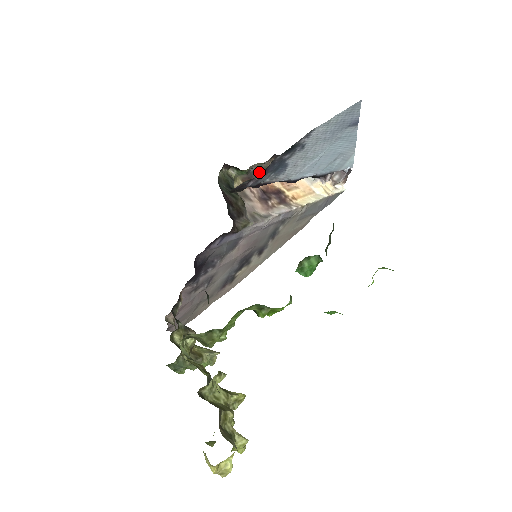
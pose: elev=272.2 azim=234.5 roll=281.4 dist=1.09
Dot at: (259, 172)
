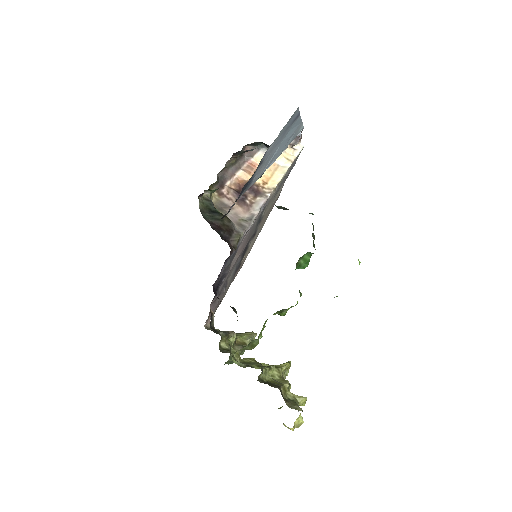
Dot at: (226, 173)
